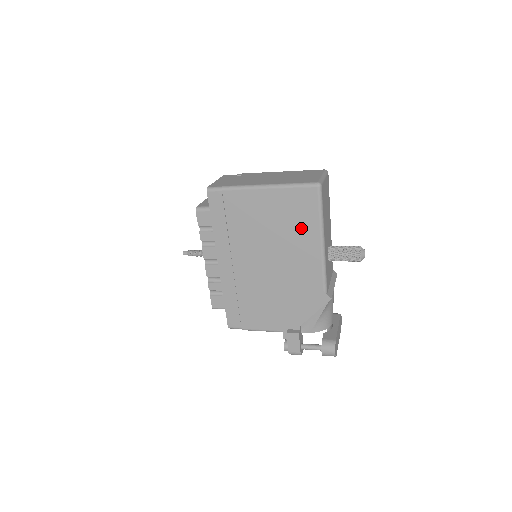
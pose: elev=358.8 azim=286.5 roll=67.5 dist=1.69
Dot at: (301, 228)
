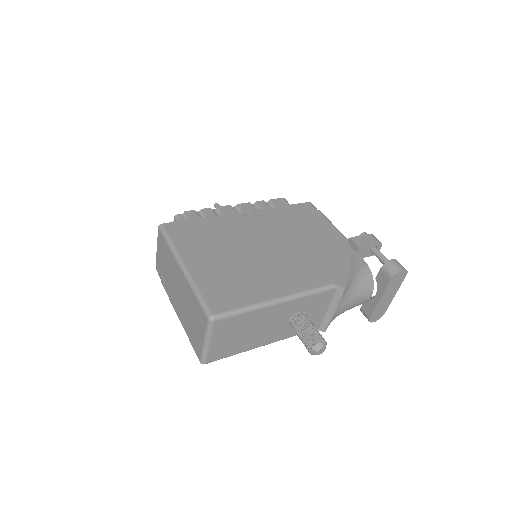
Dot at: occluded
